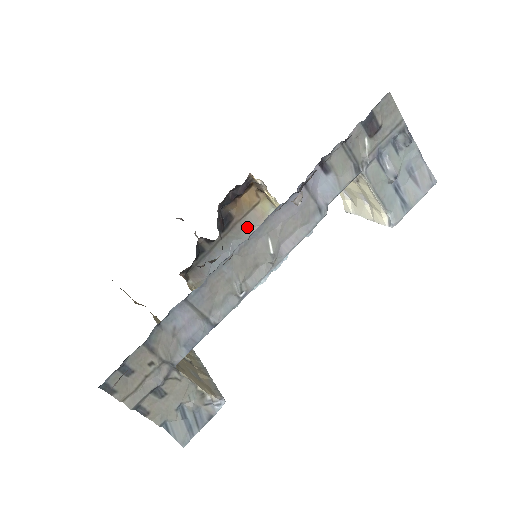
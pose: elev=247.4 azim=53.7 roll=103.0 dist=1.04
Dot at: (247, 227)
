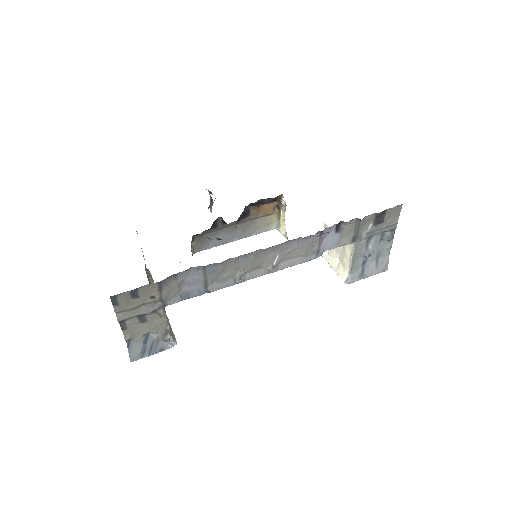
Dot at: (253, 226)
